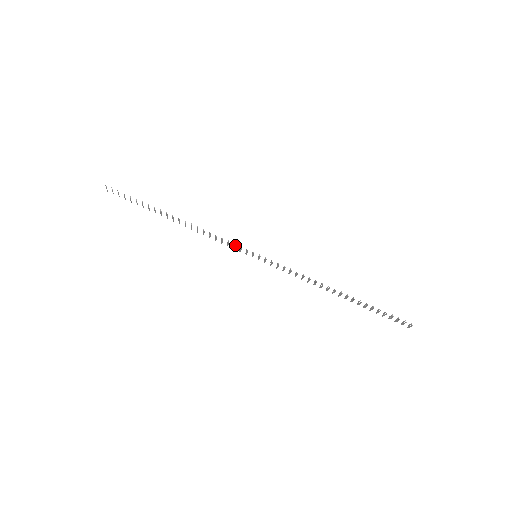
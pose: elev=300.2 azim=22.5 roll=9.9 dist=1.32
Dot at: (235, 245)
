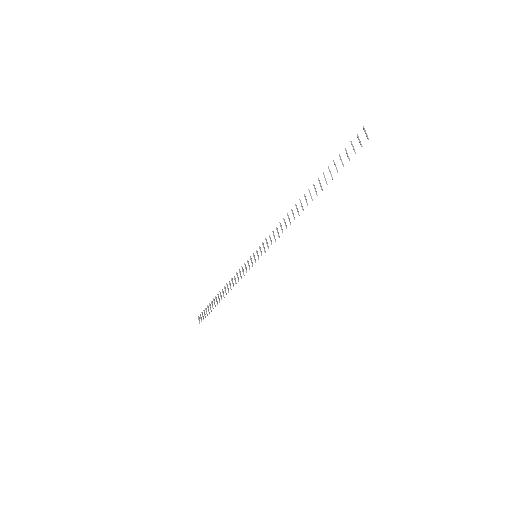
Dot at: (244, 263)
